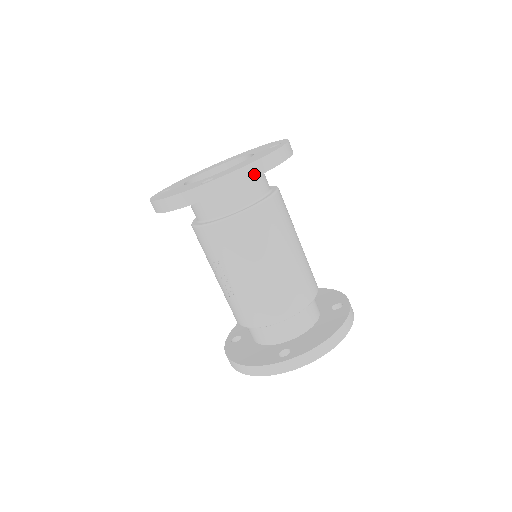
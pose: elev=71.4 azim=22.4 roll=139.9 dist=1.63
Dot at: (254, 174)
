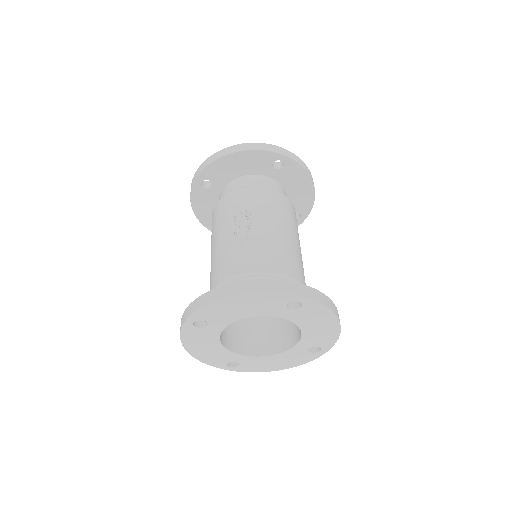
Dot at: (309, 174)
